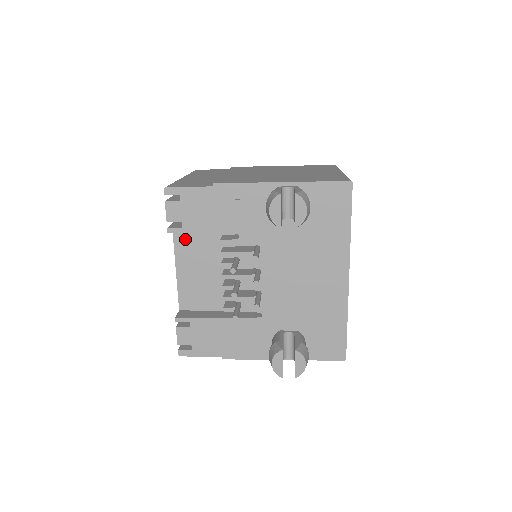
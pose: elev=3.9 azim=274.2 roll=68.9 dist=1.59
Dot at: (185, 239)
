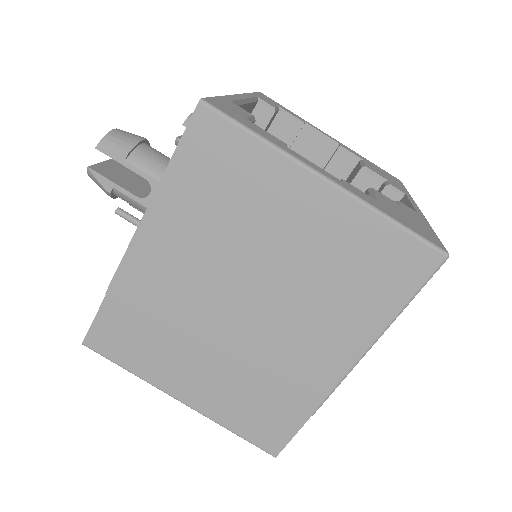
Dot at: occluded
